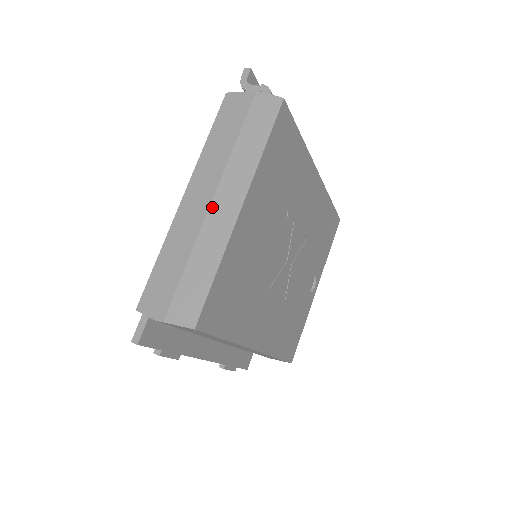
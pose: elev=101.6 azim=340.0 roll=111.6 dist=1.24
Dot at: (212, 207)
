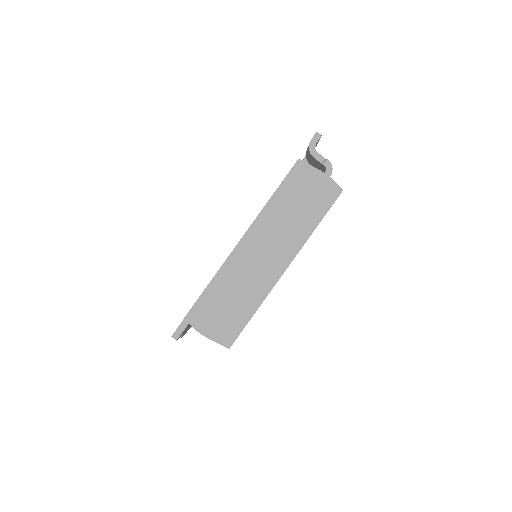
Dot at: (264, 261)
